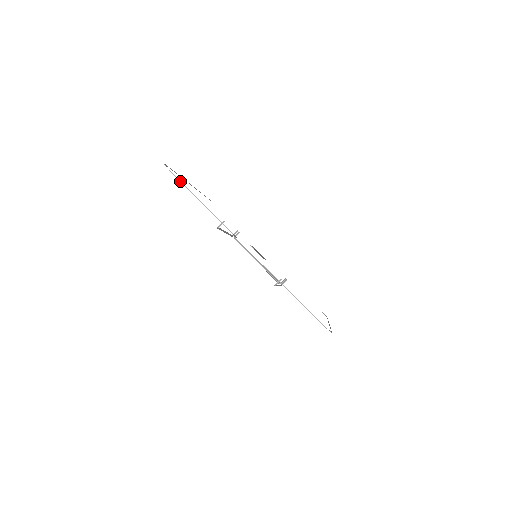
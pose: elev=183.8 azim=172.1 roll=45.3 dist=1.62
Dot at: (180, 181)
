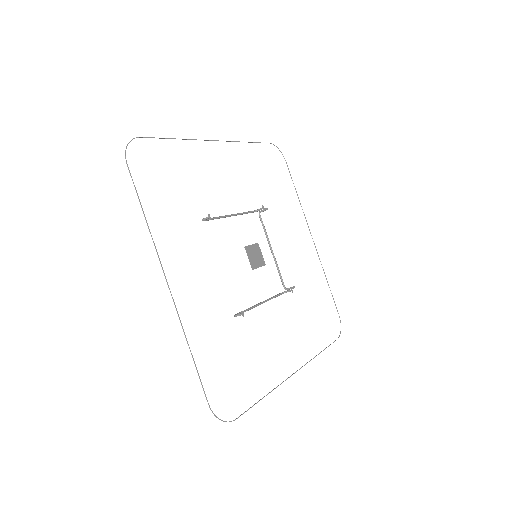
Dot at: (131, 176)
